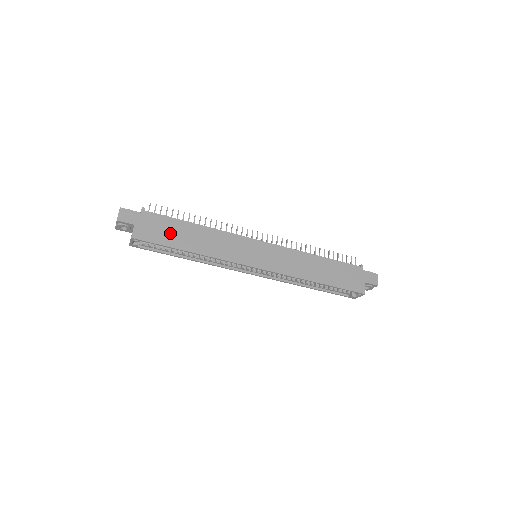
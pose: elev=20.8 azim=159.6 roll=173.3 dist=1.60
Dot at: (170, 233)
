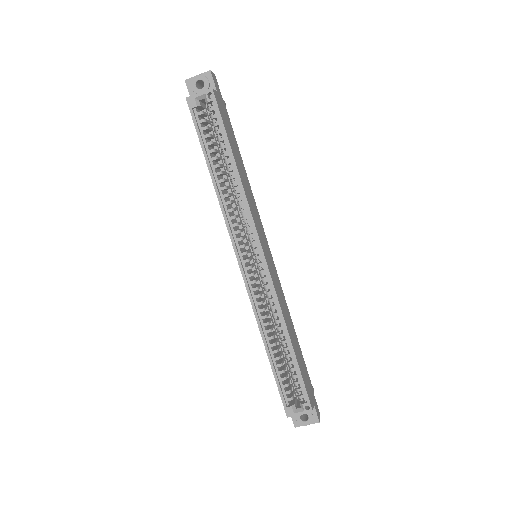
Dot at: (231, 136)
